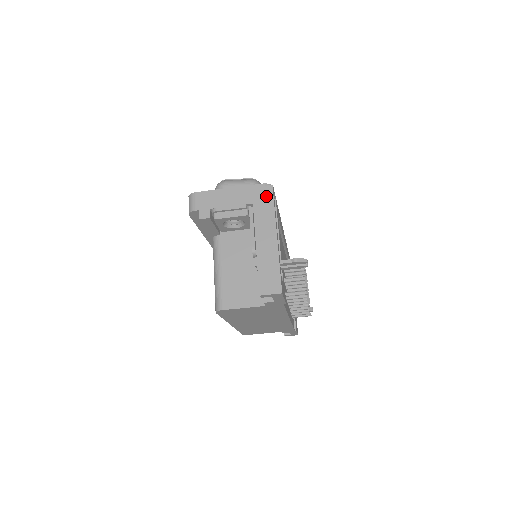
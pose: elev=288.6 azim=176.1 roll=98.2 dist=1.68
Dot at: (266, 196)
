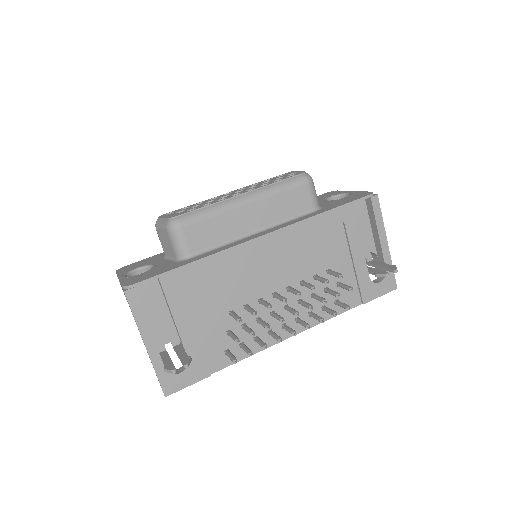
Dot at: occluded
